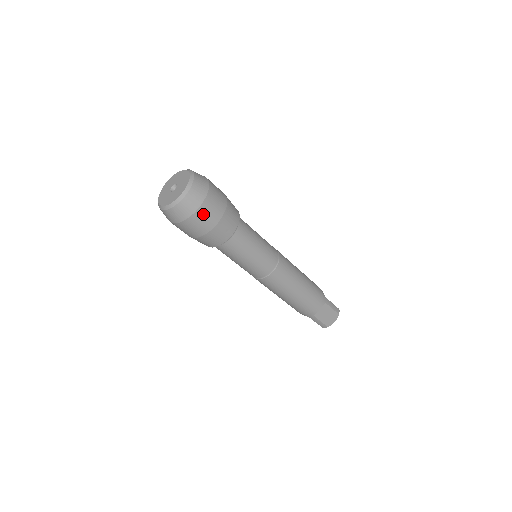
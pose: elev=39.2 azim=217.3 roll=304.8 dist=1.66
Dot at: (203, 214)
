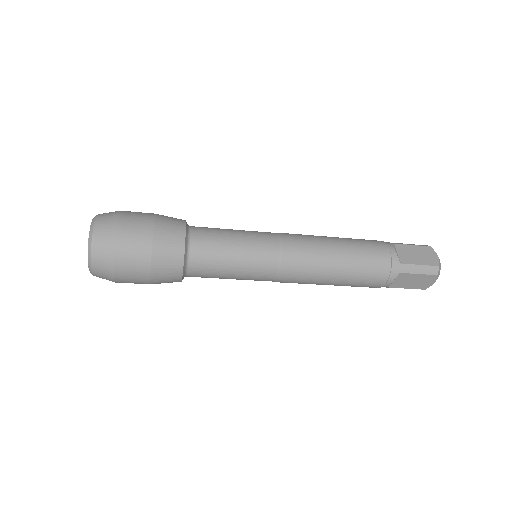
Dot at: (125, 276)
